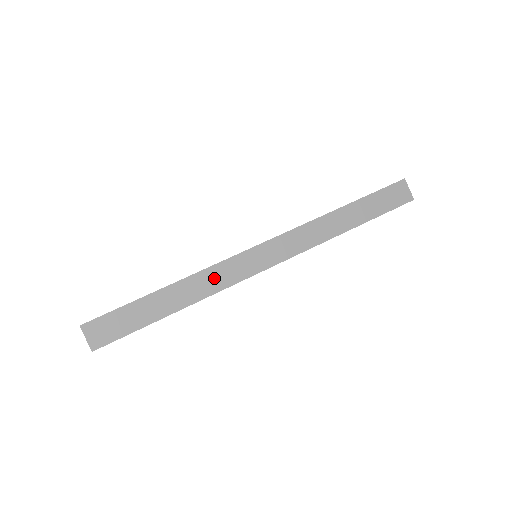
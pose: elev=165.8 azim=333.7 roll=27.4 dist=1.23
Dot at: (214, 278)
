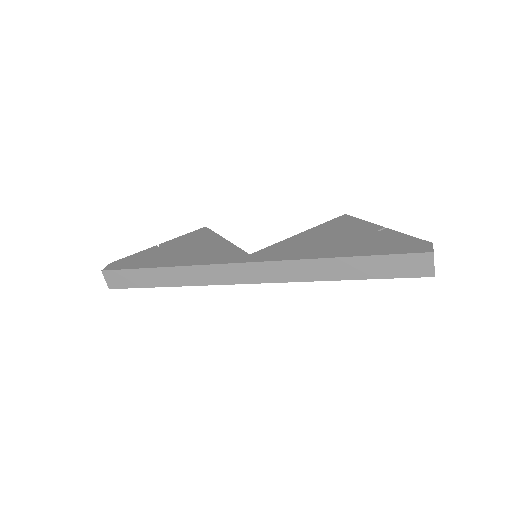
Dot at: (199, 275)
